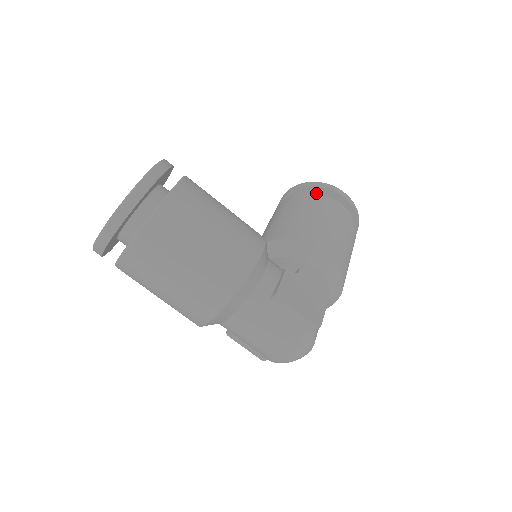
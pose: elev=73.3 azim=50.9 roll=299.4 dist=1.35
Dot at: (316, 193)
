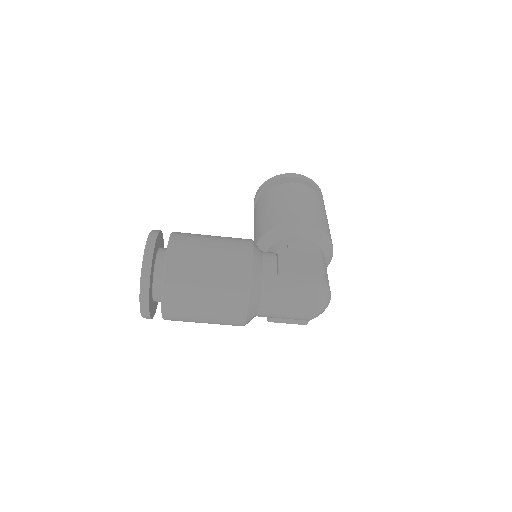
Dot at: (273, 187)
